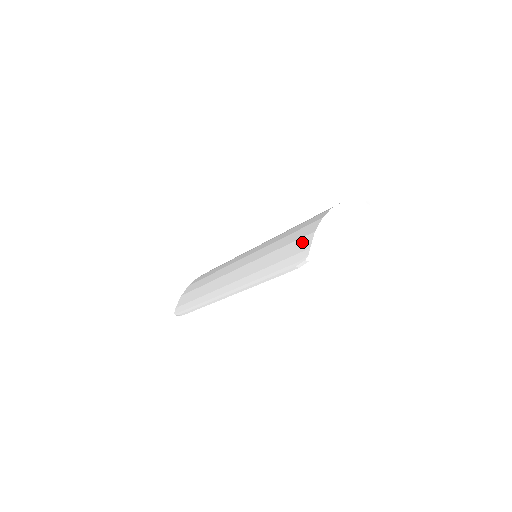
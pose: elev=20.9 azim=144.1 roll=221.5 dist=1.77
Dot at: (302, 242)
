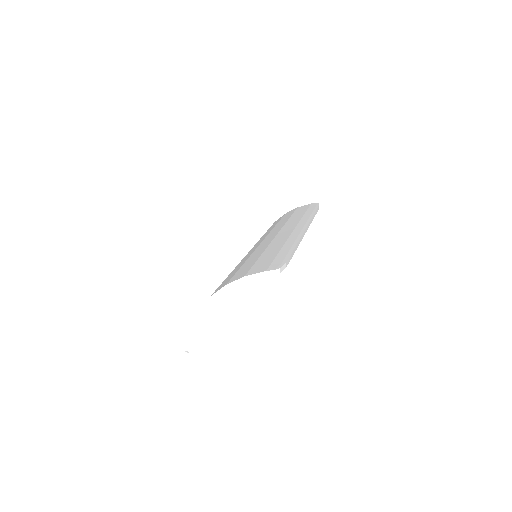
Dot at: occluded
